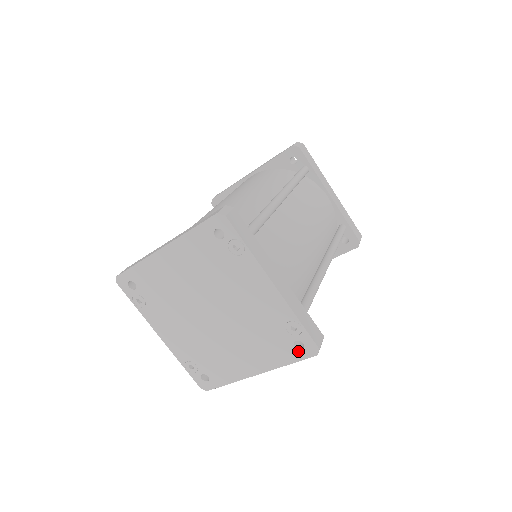
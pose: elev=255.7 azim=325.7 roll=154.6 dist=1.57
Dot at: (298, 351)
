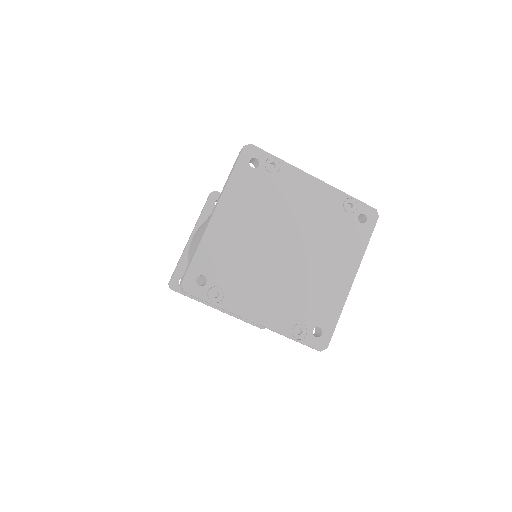
Dot at: (365, 225)
